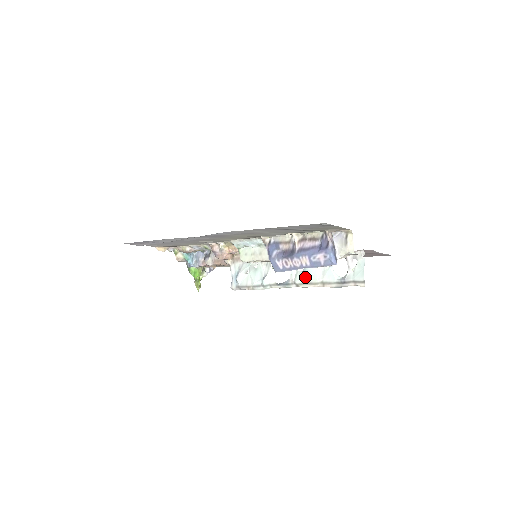
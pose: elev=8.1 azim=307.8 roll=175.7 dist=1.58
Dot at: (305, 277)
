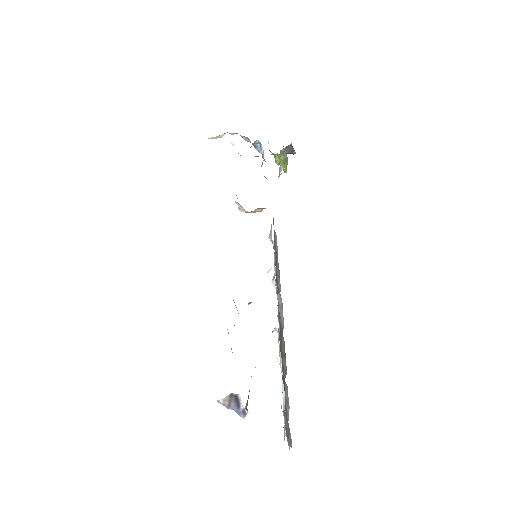
Dot at: occluded
